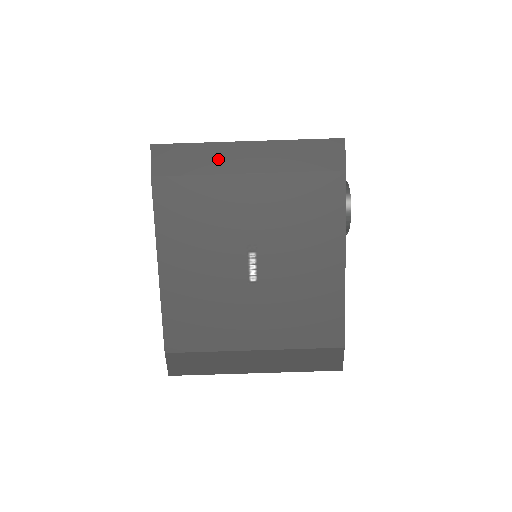
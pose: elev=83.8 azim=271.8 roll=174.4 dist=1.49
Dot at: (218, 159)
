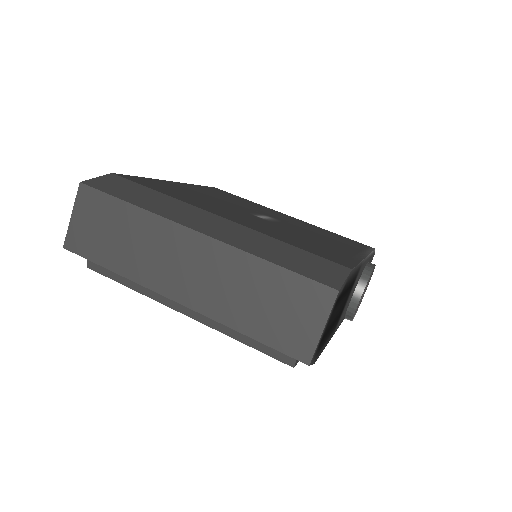
Dot at: occluded
